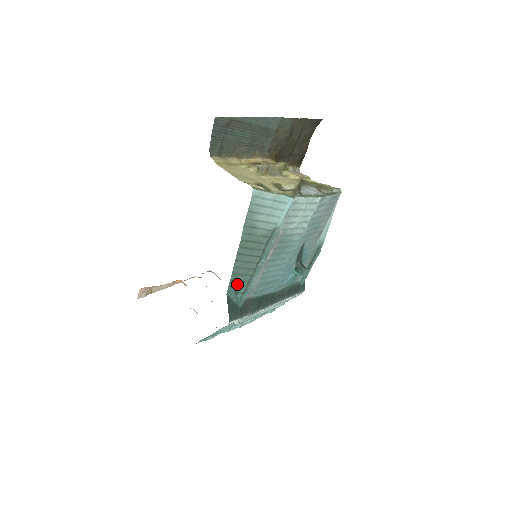
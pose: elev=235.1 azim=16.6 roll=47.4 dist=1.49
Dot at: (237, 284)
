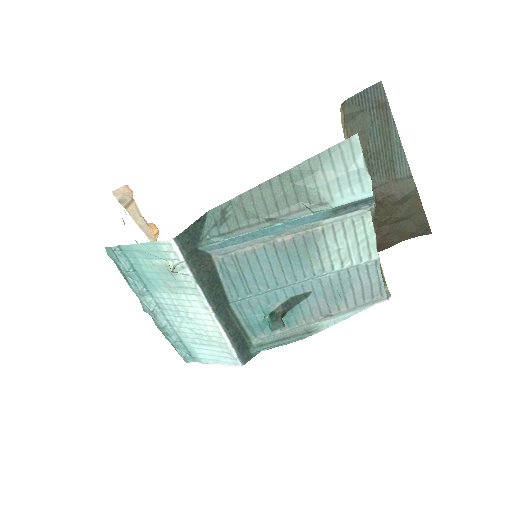
Dot at: (229, 215)
